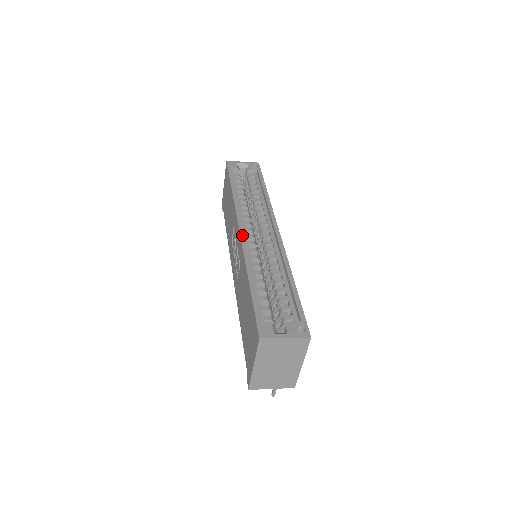
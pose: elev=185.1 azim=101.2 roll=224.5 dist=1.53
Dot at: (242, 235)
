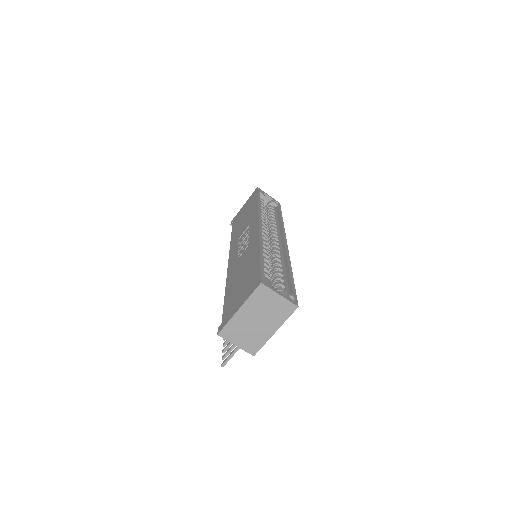
Dot at: (260, 227)
